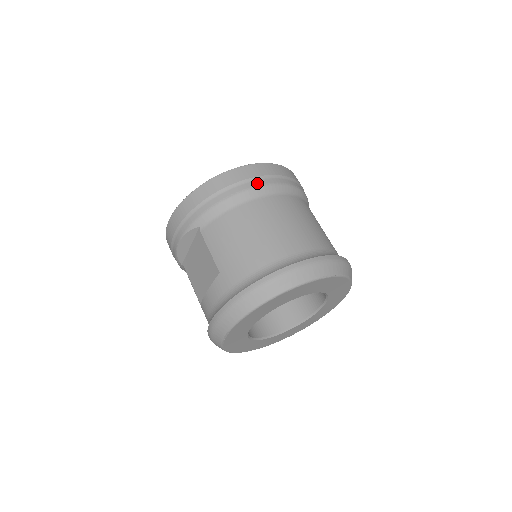
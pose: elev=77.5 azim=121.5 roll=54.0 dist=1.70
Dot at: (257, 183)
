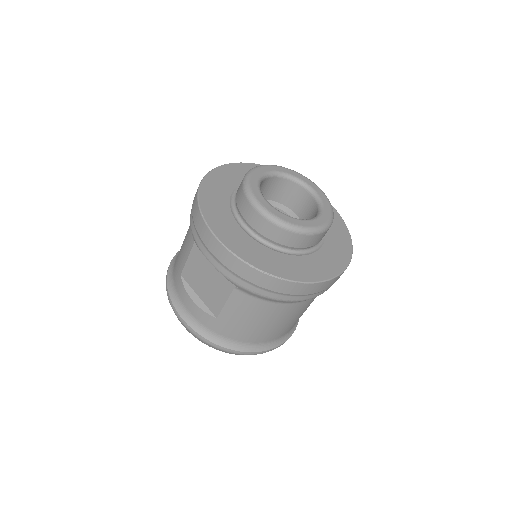
Dot at: (312, 297)
